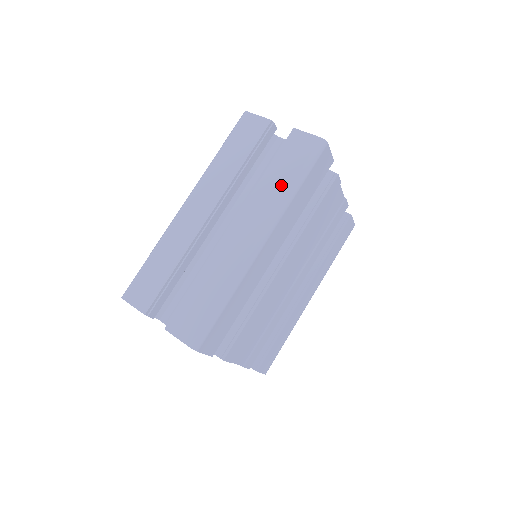
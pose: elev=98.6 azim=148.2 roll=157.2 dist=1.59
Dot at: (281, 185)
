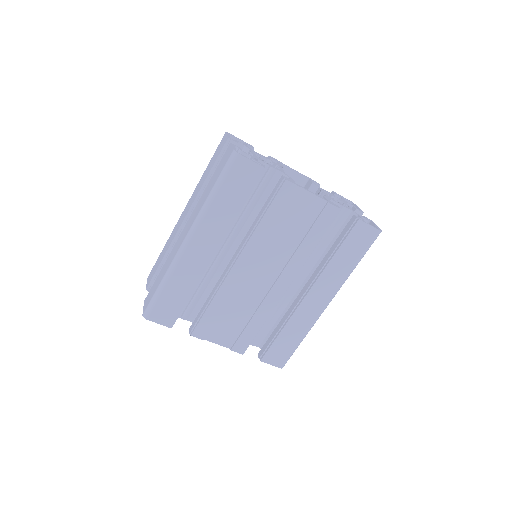
Dot at: (207, 194)
